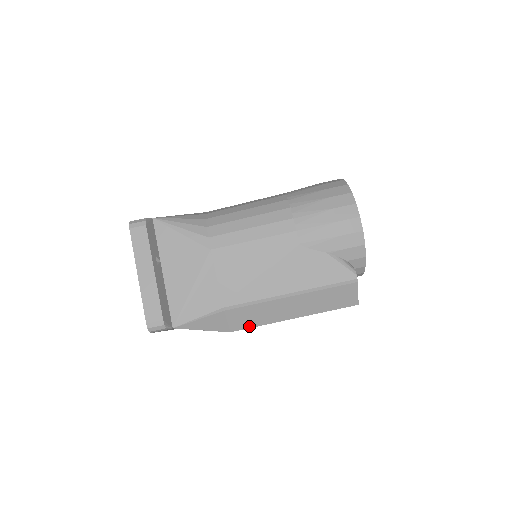
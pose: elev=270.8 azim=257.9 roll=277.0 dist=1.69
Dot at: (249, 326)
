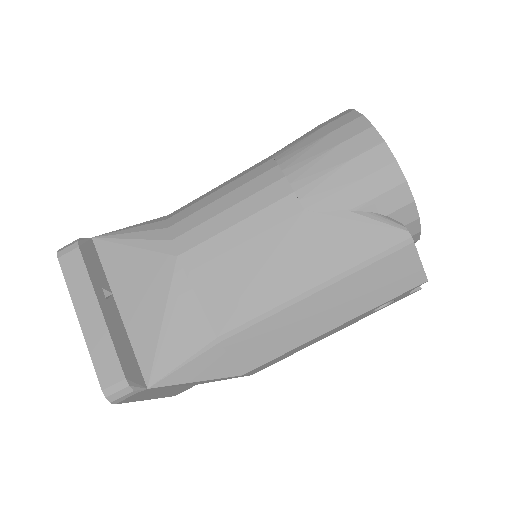
Dot at: (267, 358)
